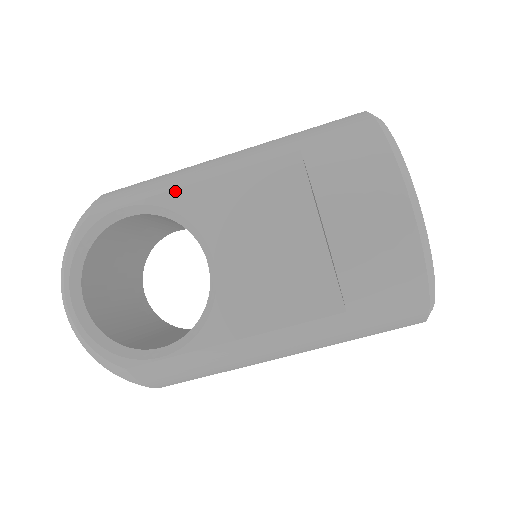
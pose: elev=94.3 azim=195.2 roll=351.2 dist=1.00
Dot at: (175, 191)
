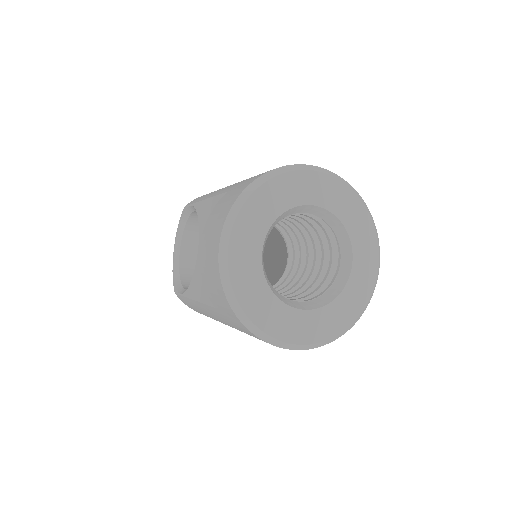
Dot at: (200, 202)
